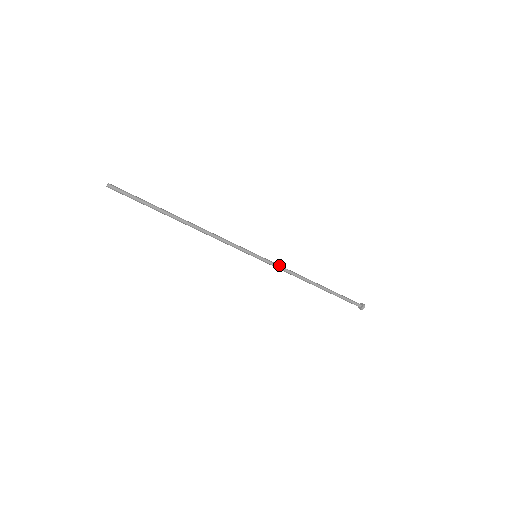
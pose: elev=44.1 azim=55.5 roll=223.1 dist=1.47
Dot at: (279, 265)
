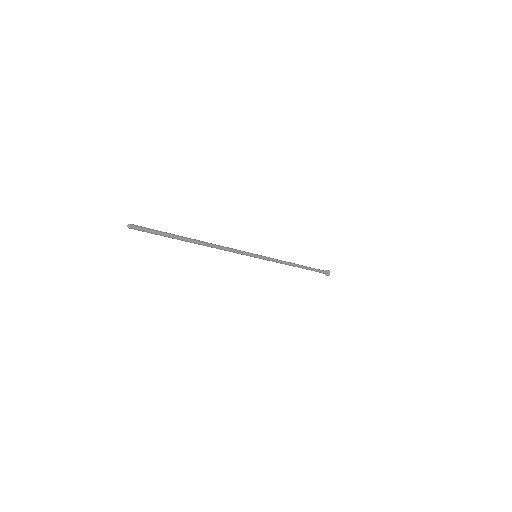
Dot at: (273, 260)
